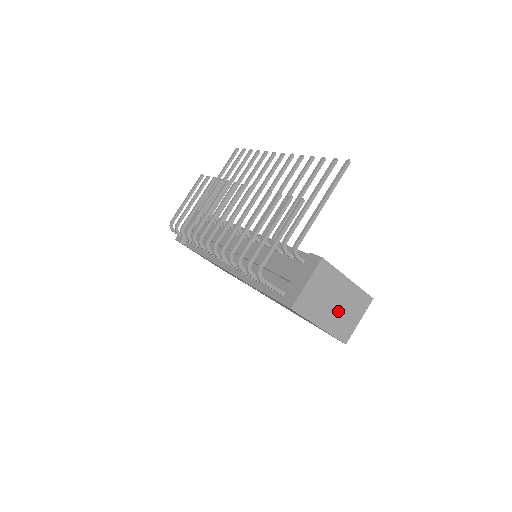
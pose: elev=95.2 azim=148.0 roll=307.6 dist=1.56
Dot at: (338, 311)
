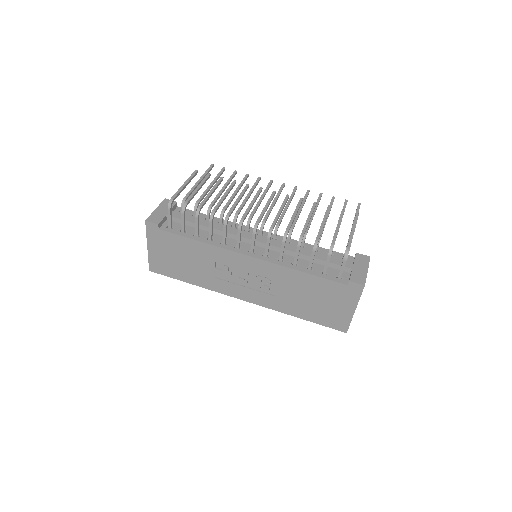
Dot at: occluded
